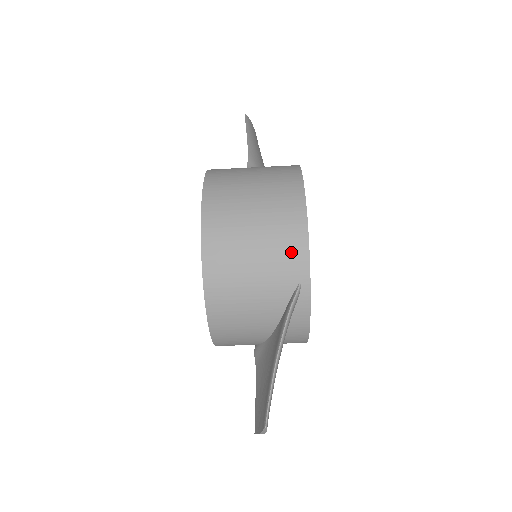
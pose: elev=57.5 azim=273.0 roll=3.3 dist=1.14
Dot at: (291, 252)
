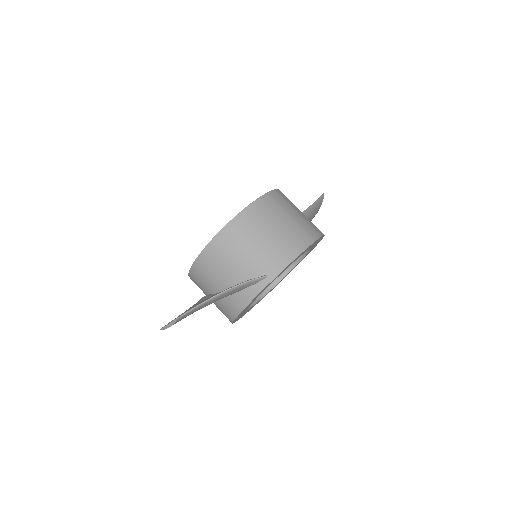
Dot at: (280, 257)
